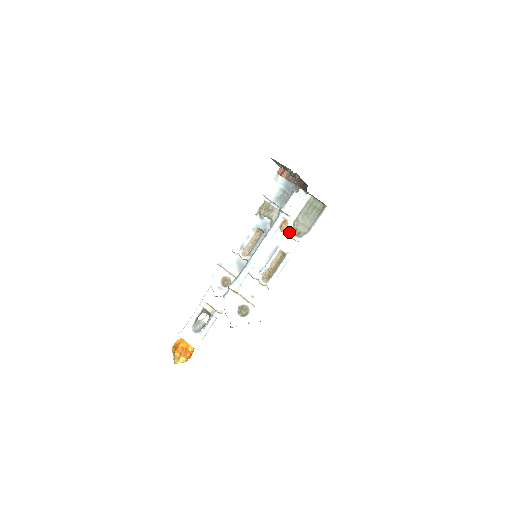
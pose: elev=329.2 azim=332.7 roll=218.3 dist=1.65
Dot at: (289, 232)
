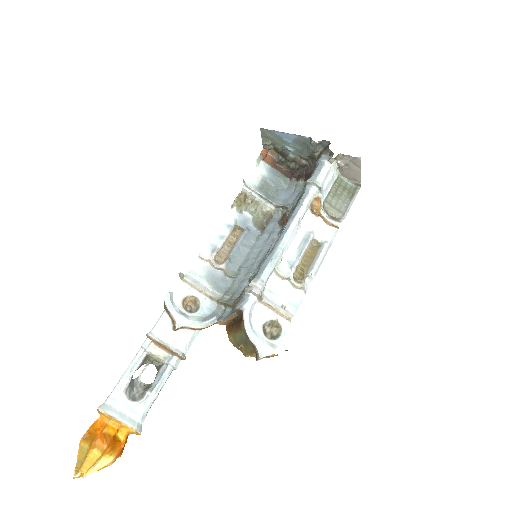
Dot at: (324, 214)
